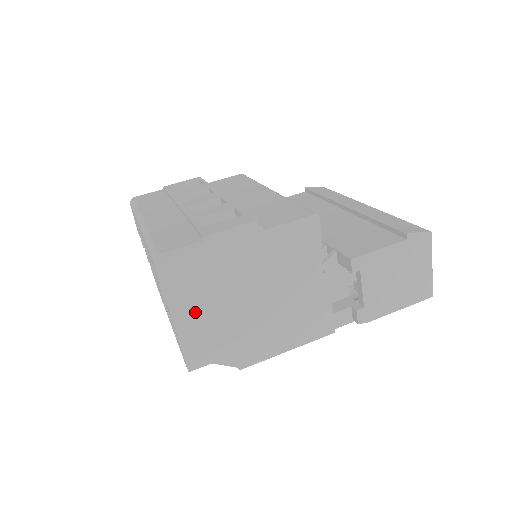
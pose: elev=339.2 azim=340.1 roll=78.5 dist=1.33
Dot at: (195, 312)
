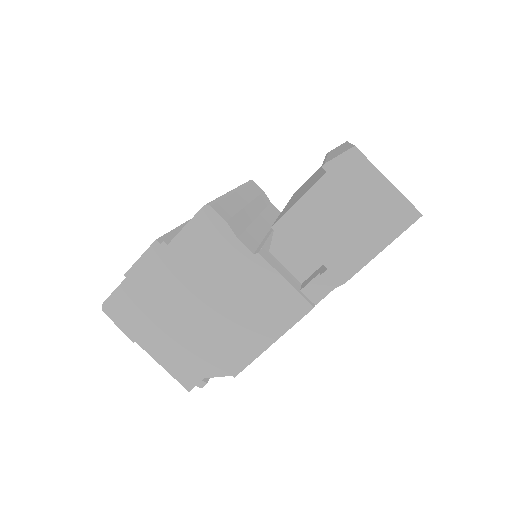
Dot at: (159, 338)
